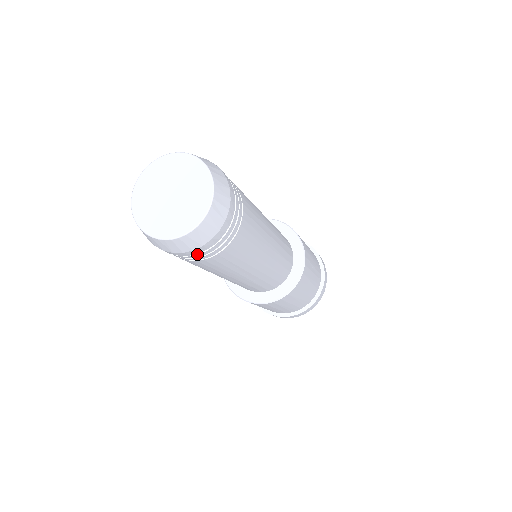
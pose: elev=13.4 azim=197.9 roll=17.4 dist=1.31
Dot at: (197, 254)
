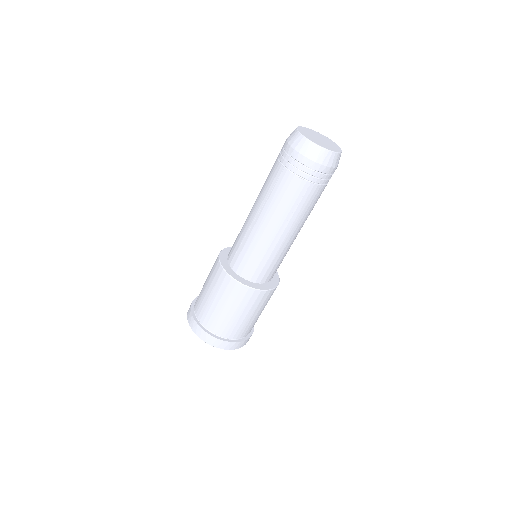
Dot at: (310, 169)
